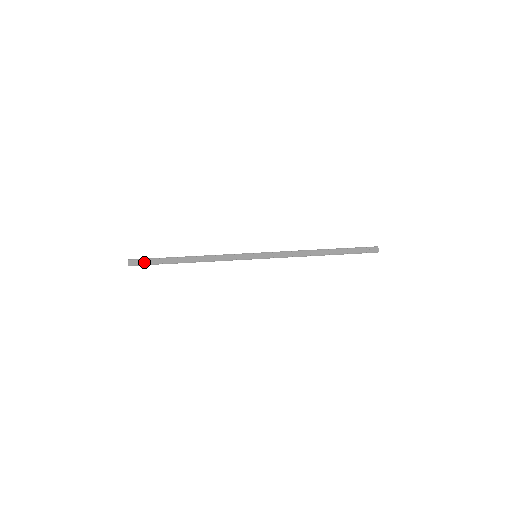
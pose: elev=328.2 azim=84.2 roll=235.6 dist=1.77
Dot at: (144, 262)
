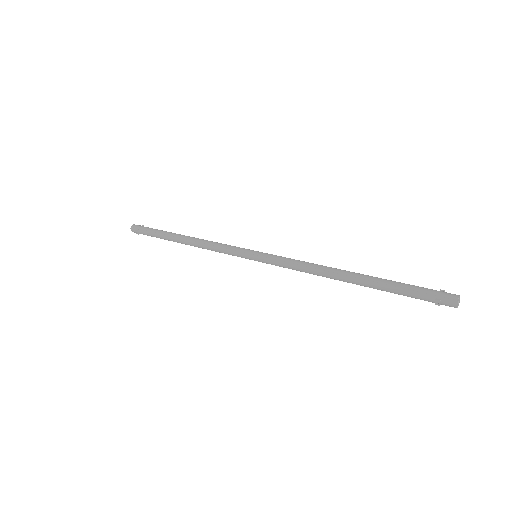
Dot at: (143, 233)
